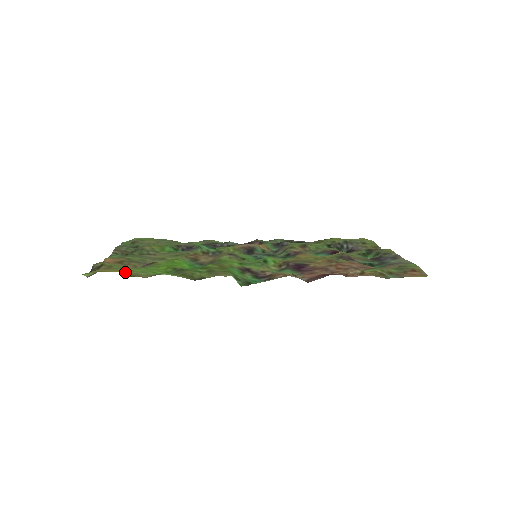
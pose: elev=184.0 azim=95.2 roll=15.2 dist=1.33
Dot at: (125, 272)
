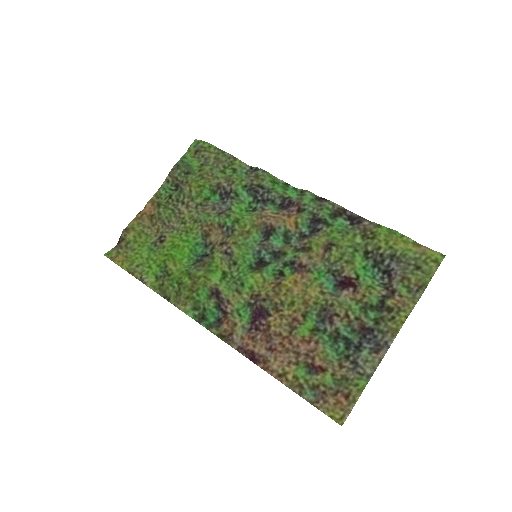
Dot at: (125, 267)
